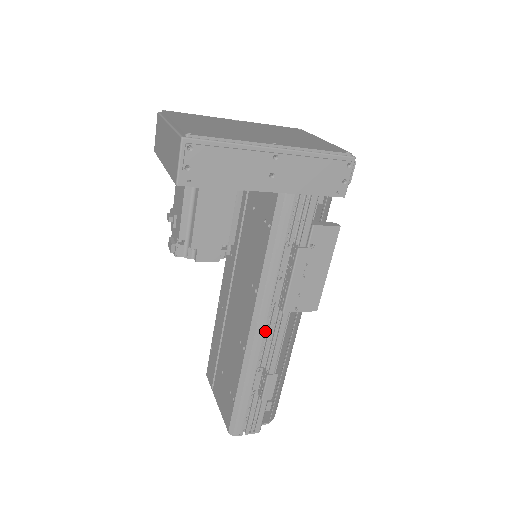
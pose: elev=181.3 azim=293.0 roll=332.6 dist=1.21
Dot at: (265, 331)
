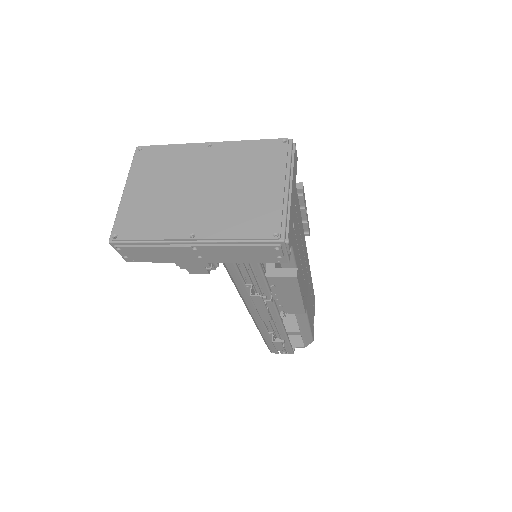
Dot at: occluded
